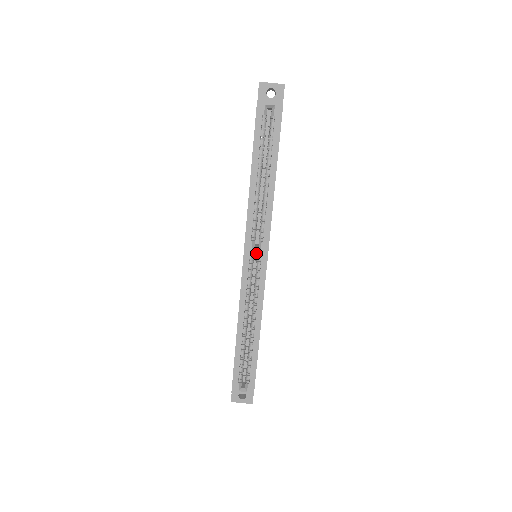
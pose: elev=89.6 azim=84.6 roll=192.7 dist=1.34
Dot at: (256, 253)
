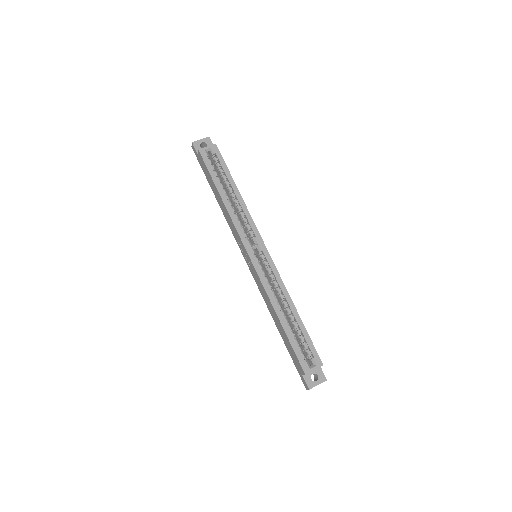
Dot at: occluded
